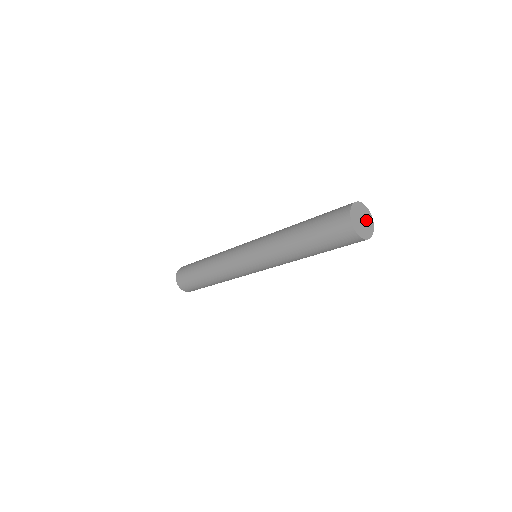
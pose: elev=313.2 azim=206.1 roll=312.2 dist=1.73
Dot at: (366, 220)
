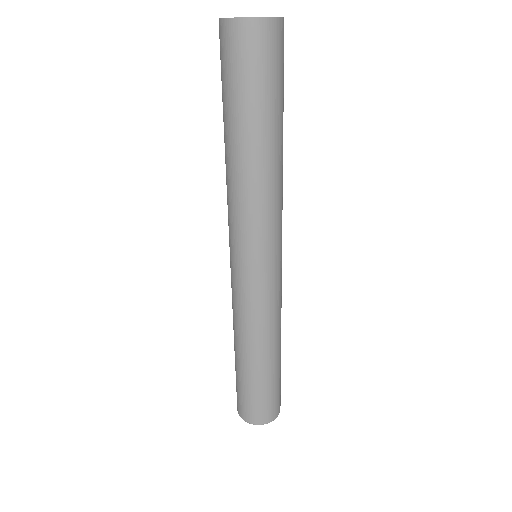
Dot at: occluded
